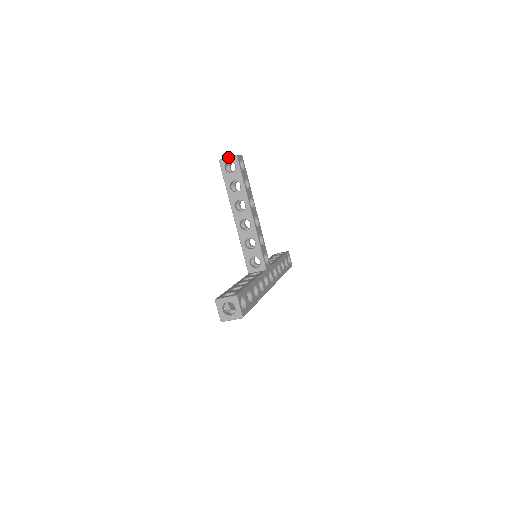
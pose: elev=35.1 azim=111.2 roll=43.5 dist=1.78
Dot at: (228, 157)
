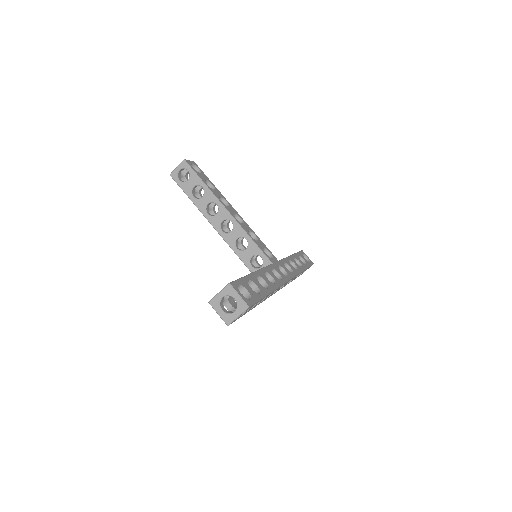
Dot at: (177, 166)
